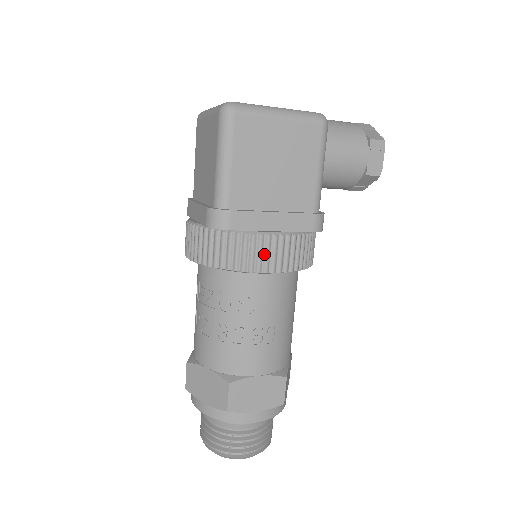
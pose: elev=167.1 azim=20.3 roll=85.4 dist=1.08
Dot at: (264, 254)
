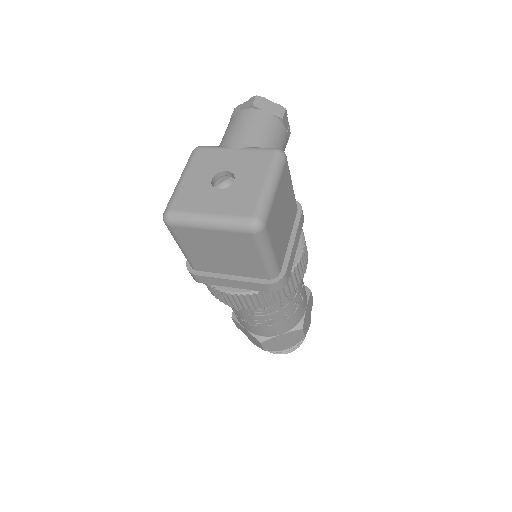
Dot at: (302, 267)
